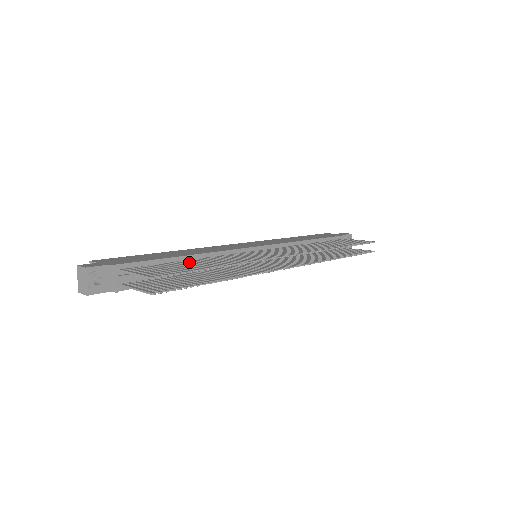
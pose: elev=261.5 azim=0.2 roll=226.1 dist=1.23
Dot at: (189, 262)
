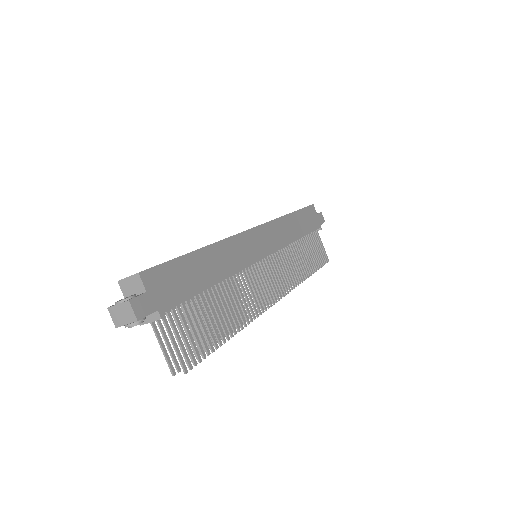
Dot at: (214, 301)
